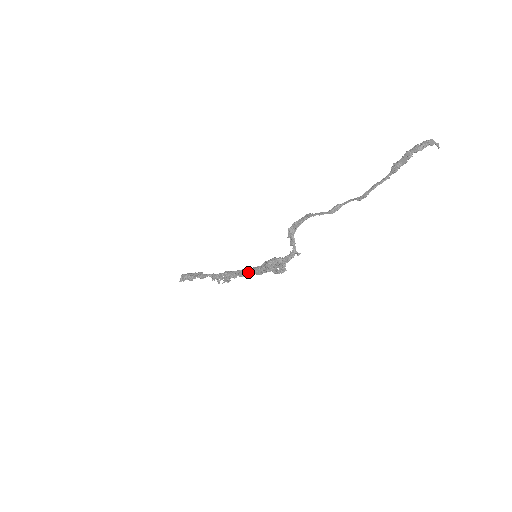
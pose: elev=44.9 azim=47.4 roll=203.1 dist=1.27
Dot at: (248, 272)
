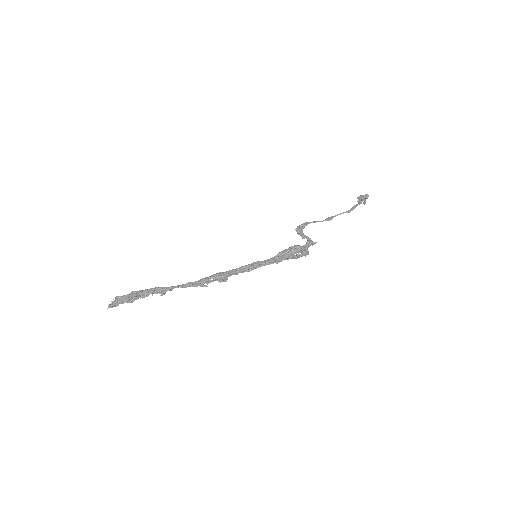
Dot at: (258, 264)
